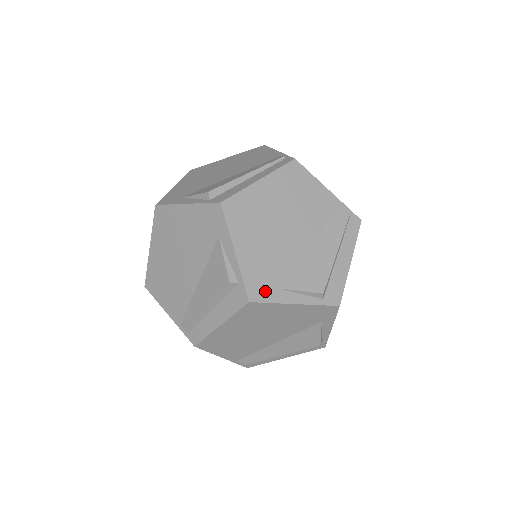
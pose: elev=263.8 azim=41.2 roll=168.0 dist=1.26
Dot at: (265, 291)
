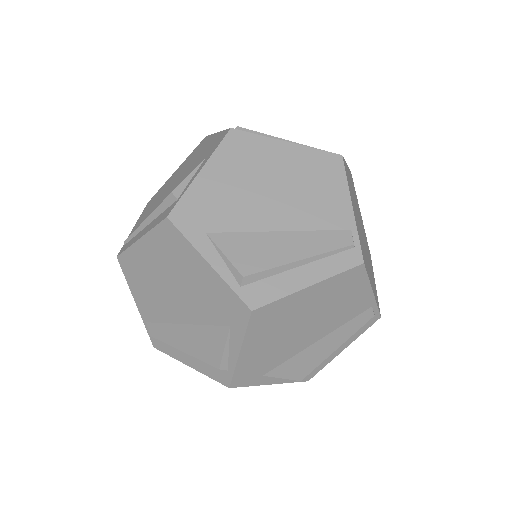
Dot at: (250, 379)
